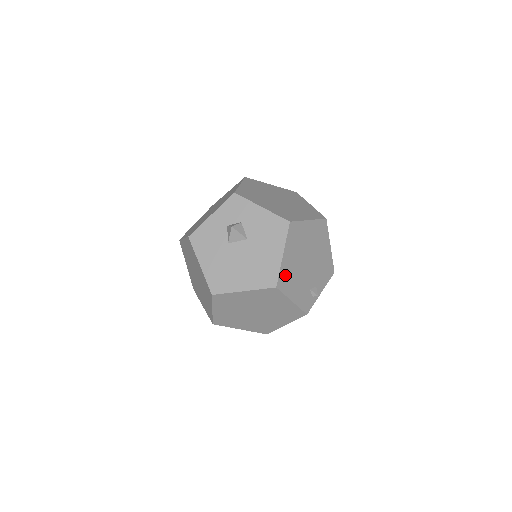
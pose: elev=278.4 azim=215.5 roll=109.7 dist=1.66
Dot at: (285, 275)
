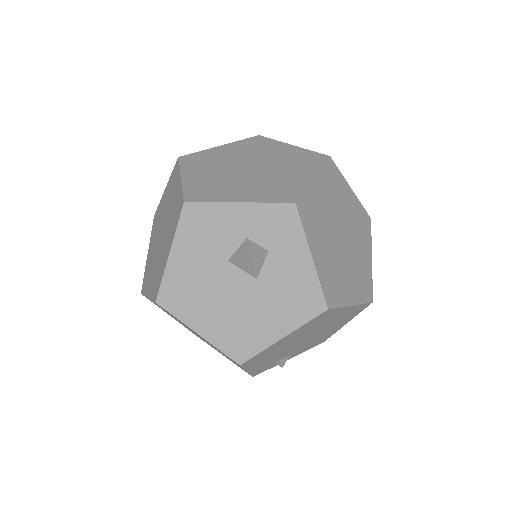
Dot at: (264, 353)
